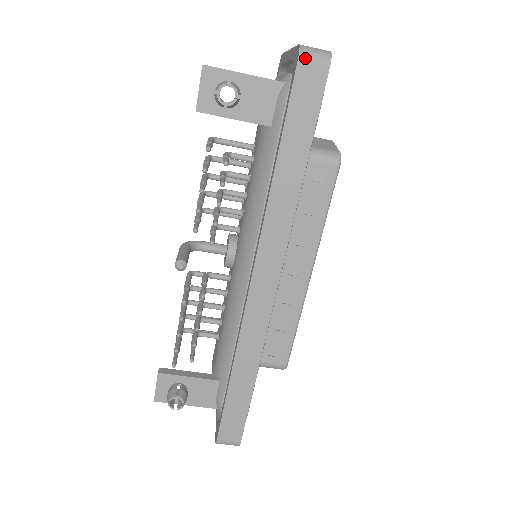
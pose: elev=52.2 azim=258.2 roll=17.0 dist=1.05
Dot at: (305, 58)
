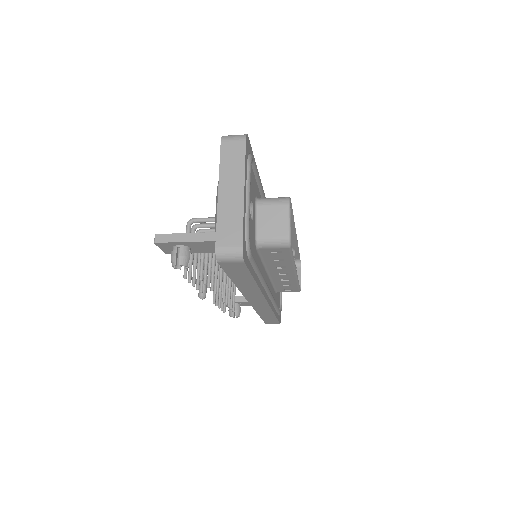
Dot at: (222, 261)
